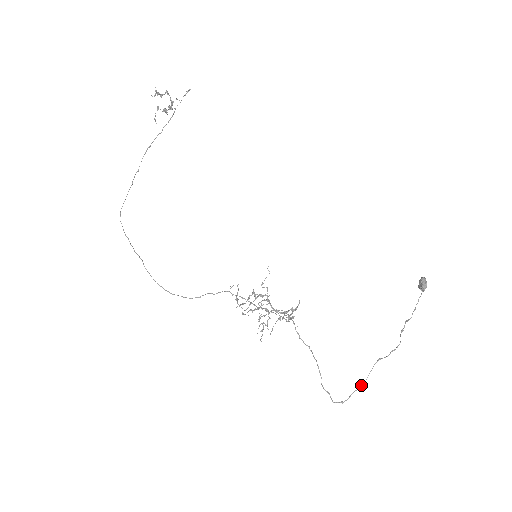
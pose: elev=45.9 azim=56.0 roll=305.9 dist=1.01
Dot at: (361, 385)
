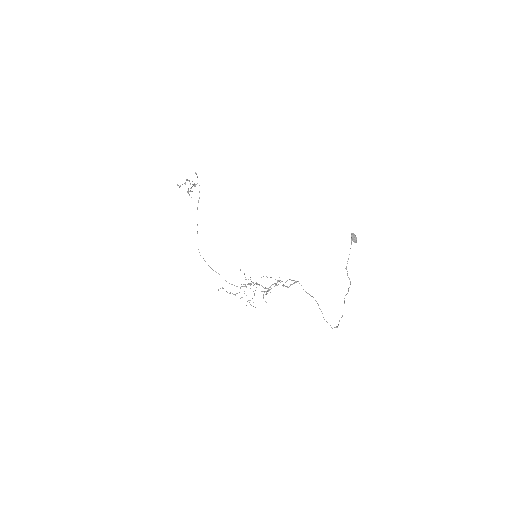
Dot at: occluded
